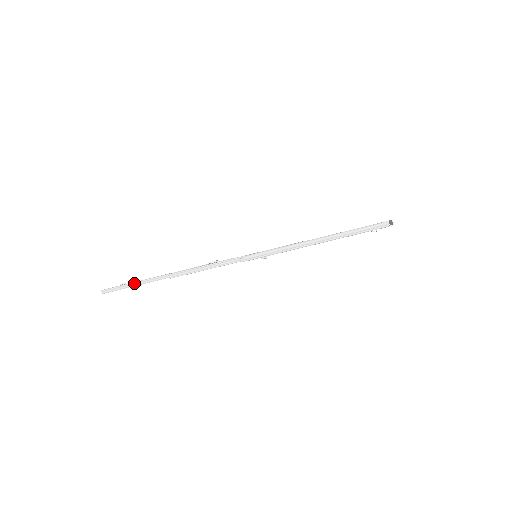
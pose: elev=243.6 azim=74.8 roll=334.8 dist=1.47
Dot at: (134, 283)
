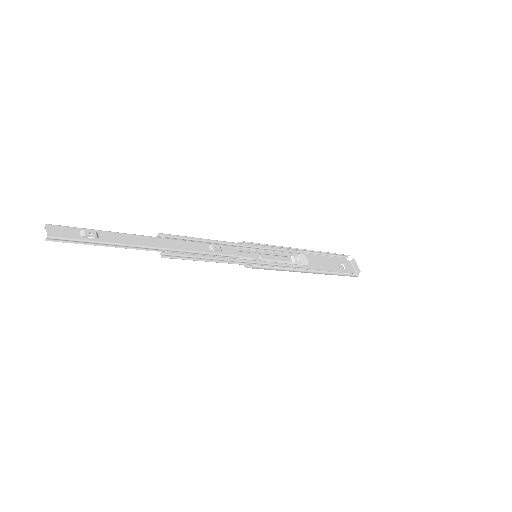
Dot at: (108, 244)
